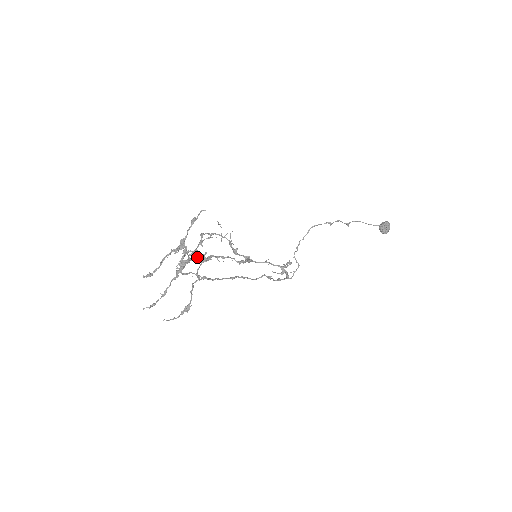
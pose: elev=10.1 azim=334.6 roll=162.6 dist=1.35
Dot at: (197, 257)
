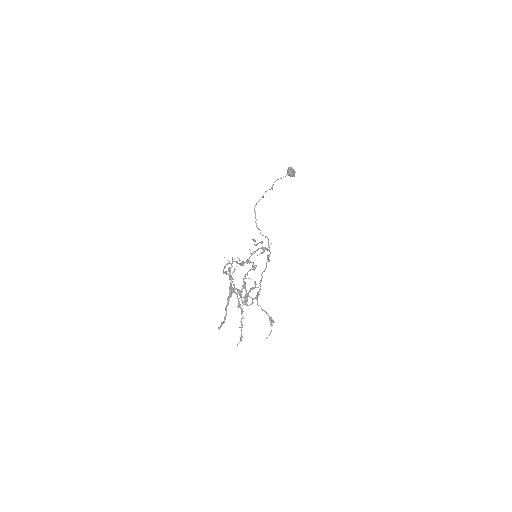
Dot at: (253, 288)
